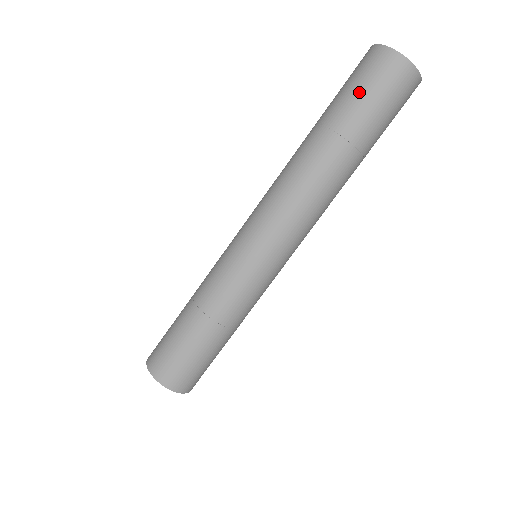
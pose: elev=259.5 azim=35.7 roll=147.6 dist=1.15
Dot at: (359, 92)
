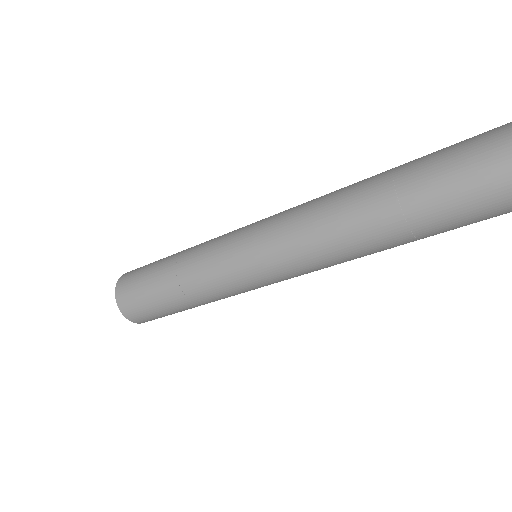
Dot at: (460, 184)
